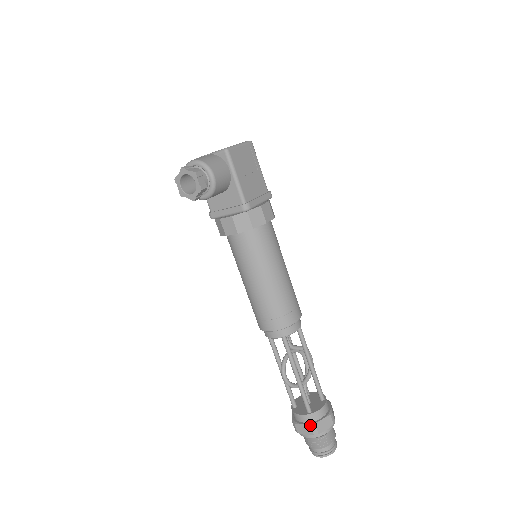
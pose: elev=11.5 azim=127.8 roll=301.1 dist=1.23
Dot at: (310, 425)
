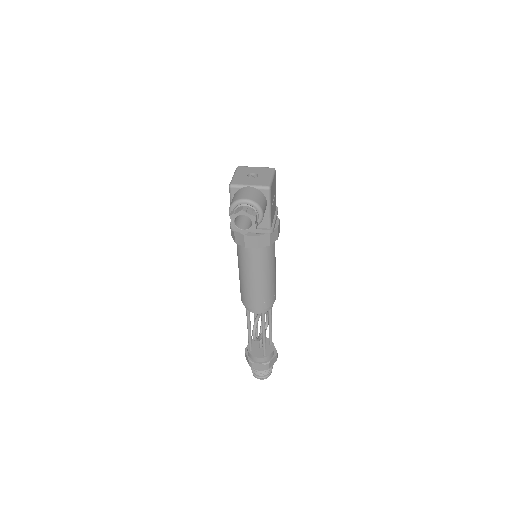
Dot at: (265, 364)
